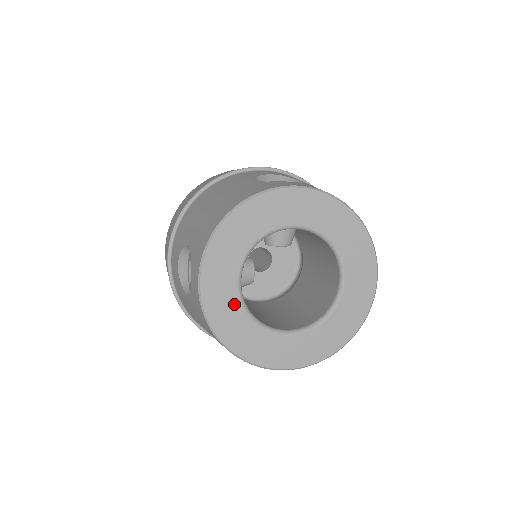
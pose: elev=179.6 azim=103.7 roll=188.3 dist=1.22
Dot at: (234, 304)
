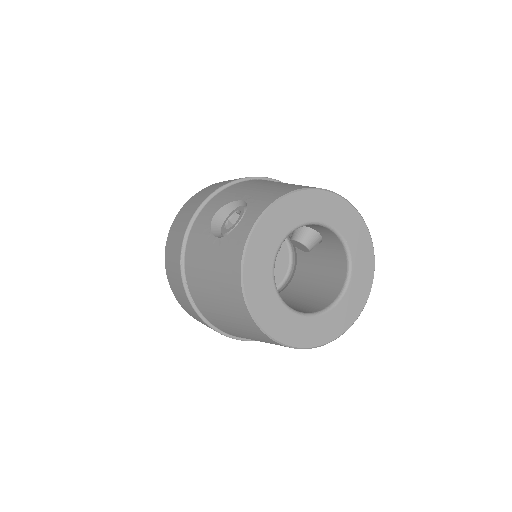
Dot at: (269, 257)
